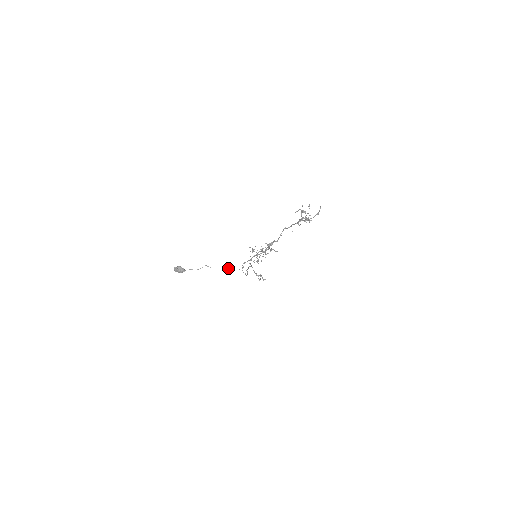
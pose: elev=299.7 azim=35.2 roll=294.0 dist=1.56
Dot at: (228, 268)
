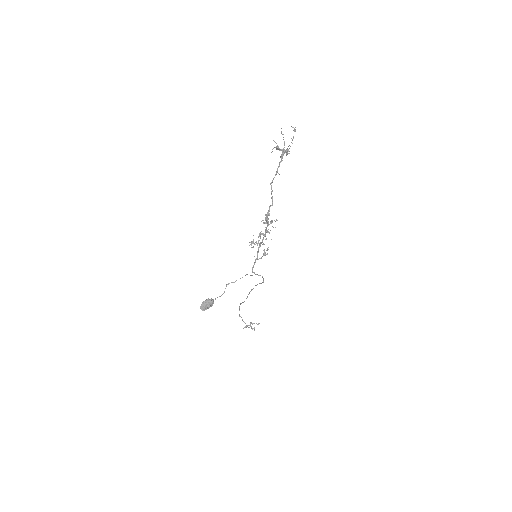
Dot at: occluded
